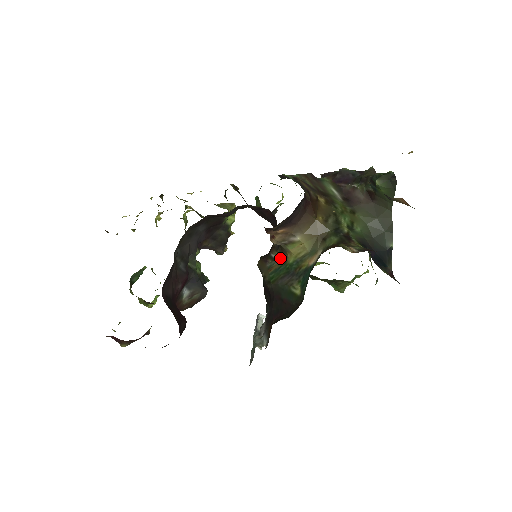
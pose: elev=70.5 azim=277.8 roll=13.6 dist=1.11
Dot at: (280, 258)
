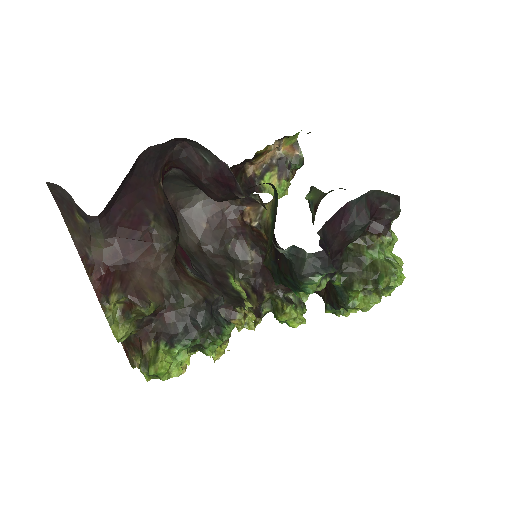
Dot at: (269, 233)
